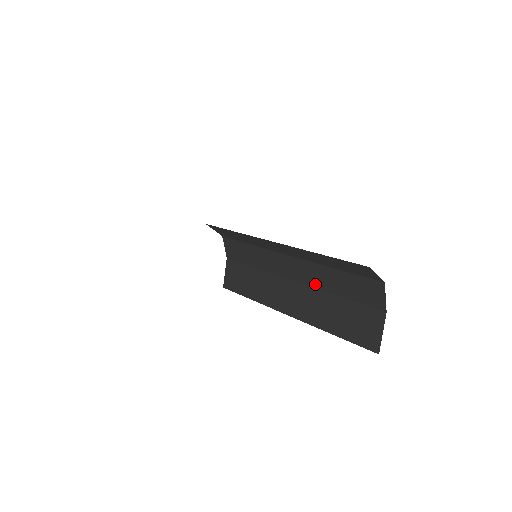
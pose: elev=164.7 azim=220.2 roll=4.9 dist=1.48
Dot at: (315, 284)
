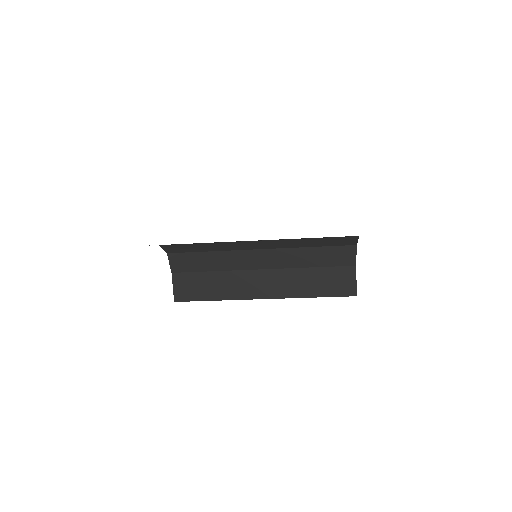
Dot at: (288, 265)
